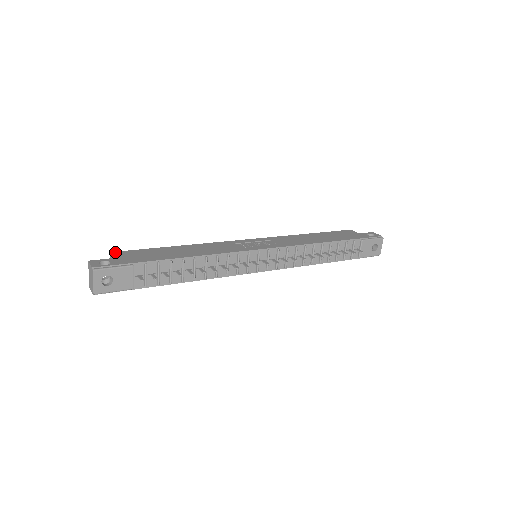
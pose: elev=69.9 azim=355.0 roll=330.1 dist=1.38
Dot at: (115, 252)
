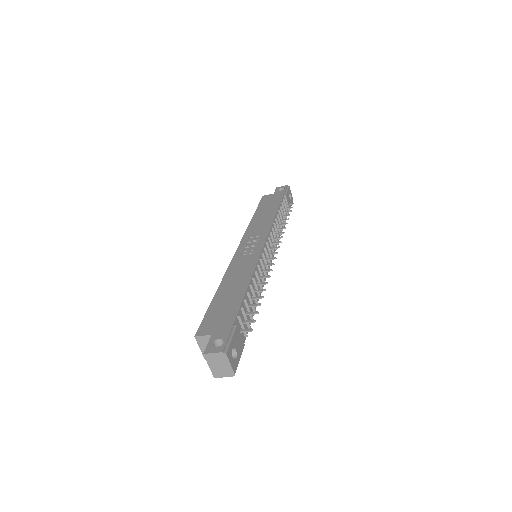
Dot at: (198, 333)
